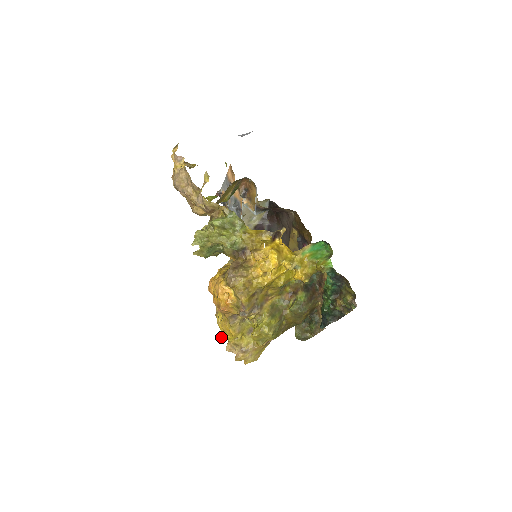
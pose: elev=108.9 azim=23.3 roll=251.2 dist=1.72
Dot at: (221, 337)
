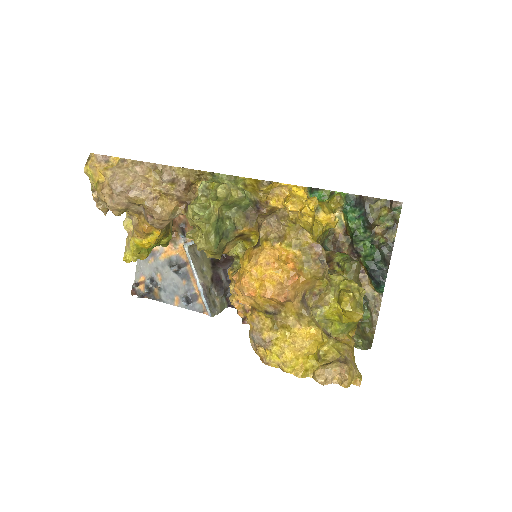
Dot at: (299, 377)
